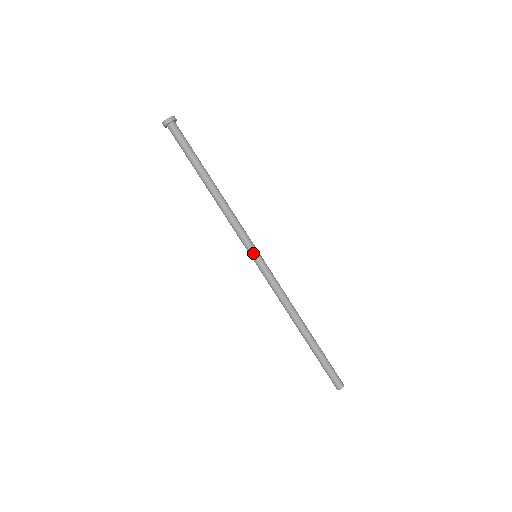
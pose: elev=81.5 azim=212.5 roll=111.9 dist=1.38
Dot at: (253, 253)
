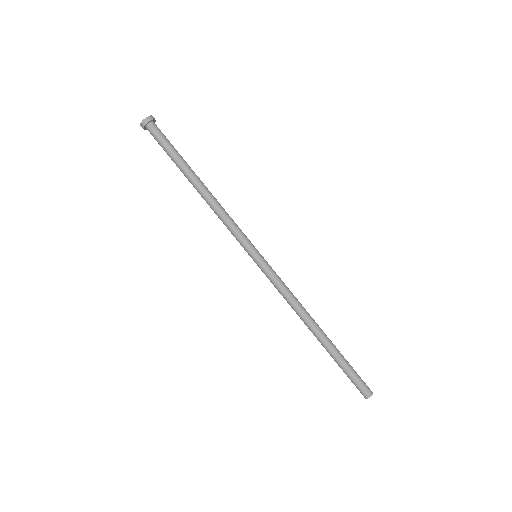
Dot at: (251, 253)
